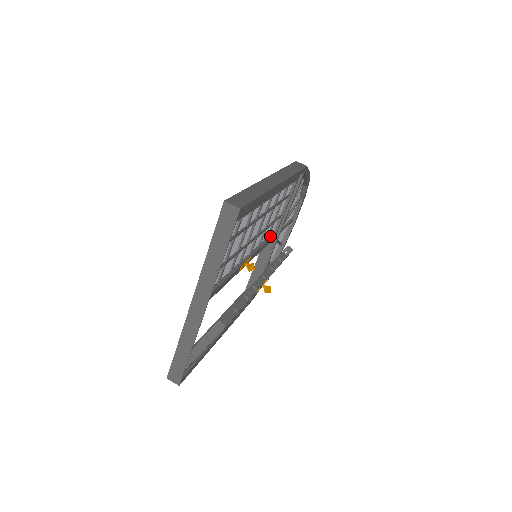
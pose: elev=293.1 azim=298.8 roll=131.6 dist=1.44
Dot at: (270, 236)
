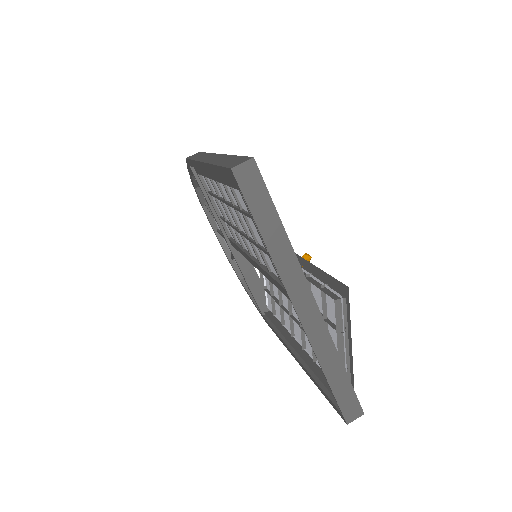
Dot at: occluded
